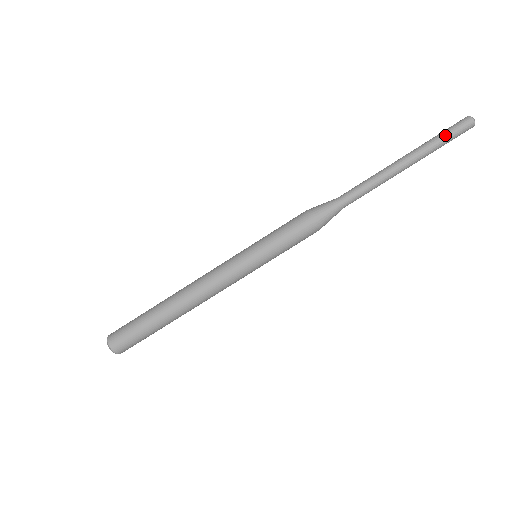
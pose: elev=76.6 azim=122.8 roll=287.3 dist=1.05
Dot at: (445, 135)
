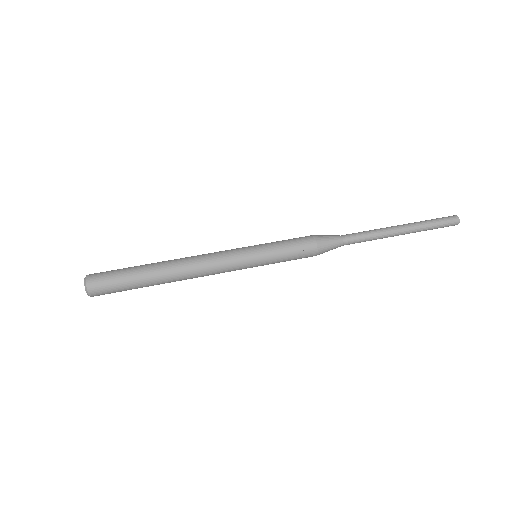
Dot at: (432, 220)
